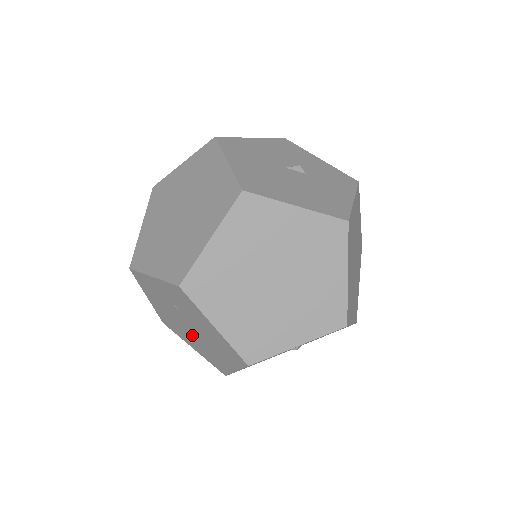
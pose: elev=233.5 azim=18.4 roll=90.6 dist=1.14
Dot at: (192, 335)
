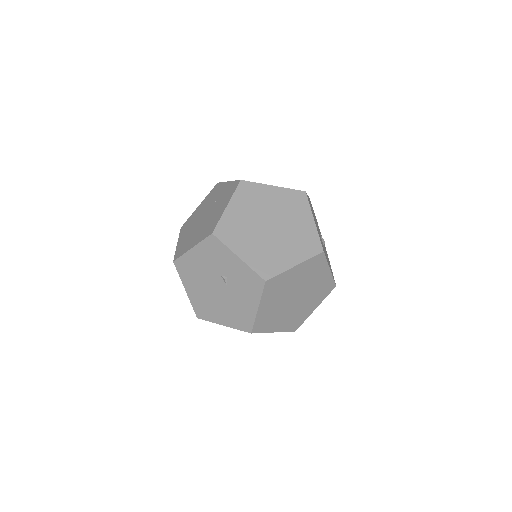
Dot at: (195, 226)
